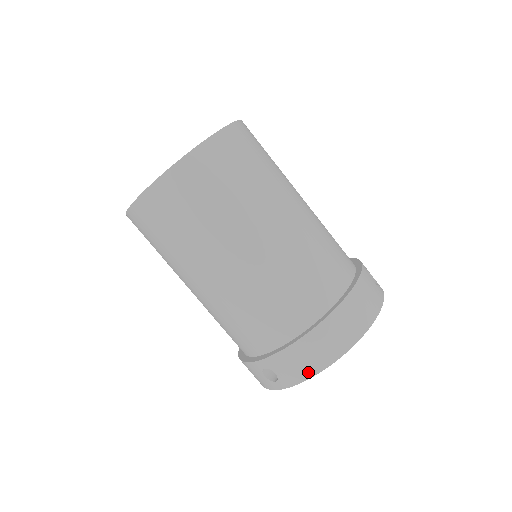
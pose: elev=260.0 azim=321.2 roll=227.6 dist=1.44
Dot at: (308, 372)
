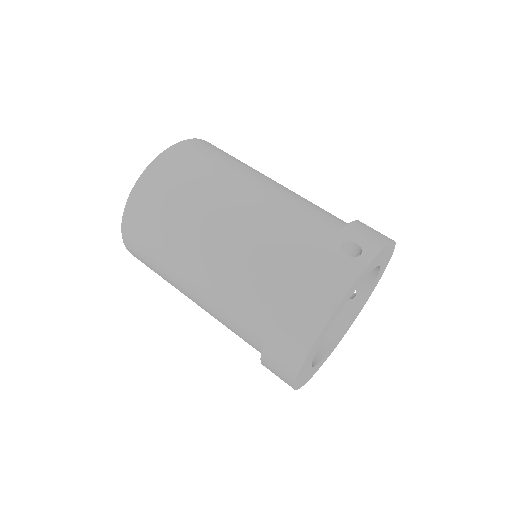
Dot at: (383, 239)
